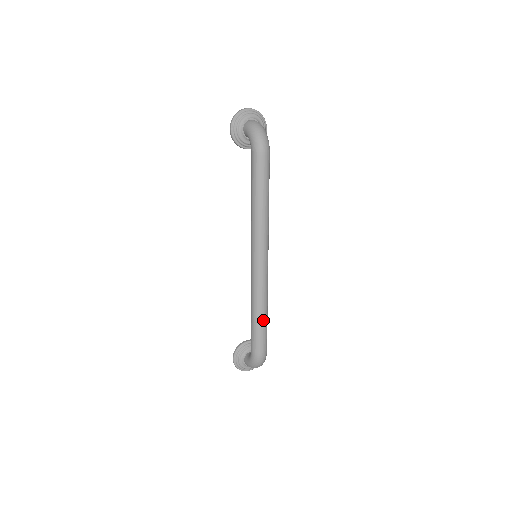
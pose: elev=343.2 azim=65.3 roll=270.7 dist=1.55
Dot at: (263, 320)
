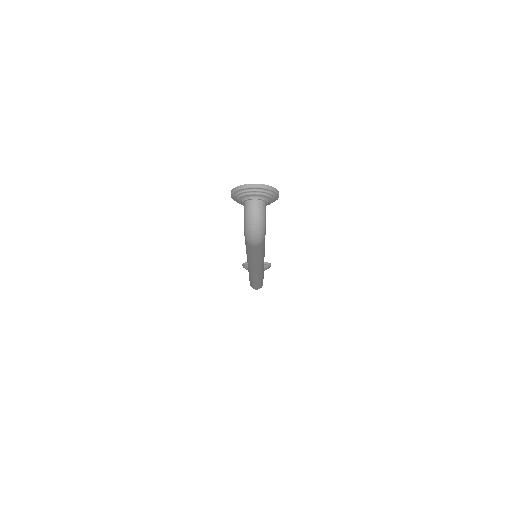
Dot at: (257, 283)
